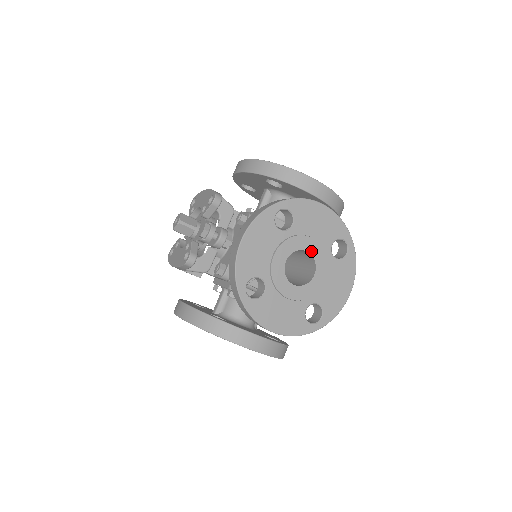
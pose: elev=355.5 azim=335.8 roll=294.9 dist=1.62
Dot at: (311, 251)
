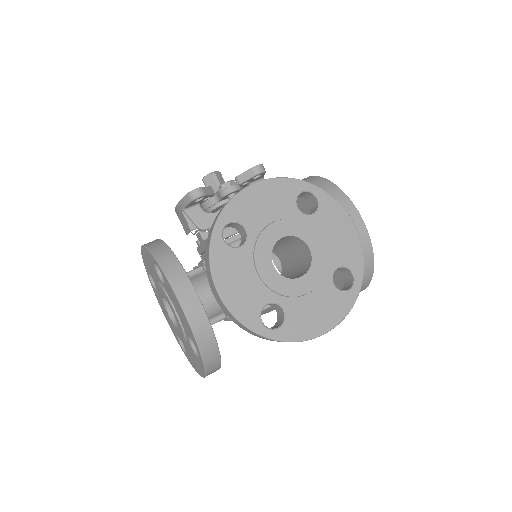
Dot at: (314, 252)
